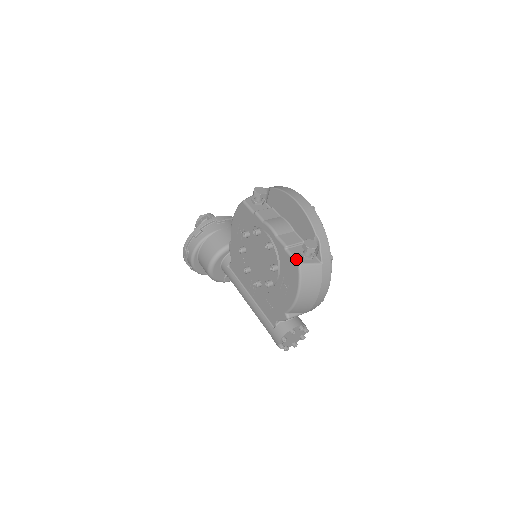
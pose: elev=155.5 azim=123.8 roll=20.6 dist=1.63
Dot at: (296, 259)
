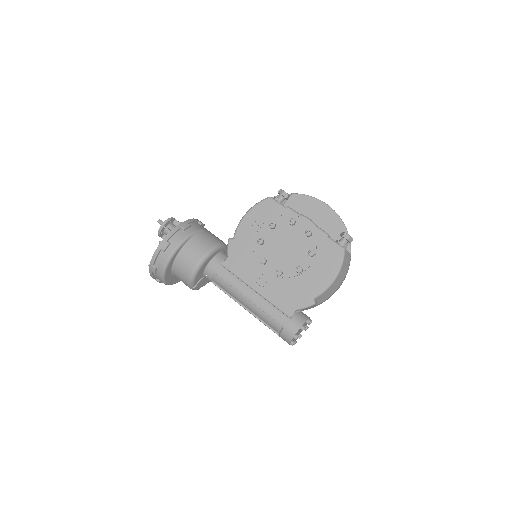
Dot at: occluded
